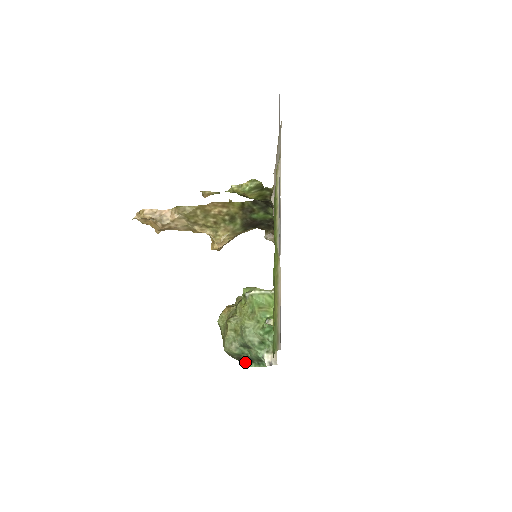
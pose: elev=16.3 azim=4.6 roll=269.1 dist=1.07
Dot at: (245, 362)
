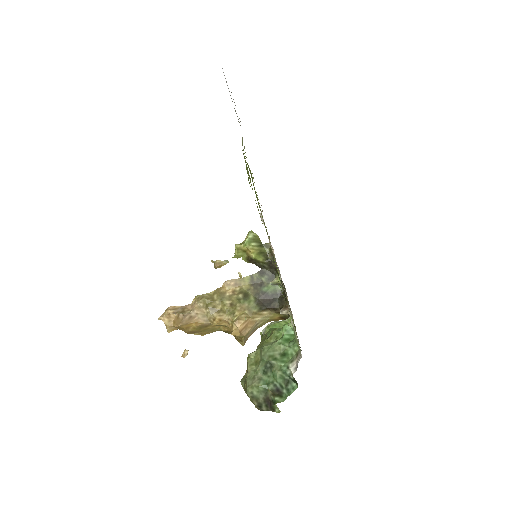
Dot at: (273, 399)
